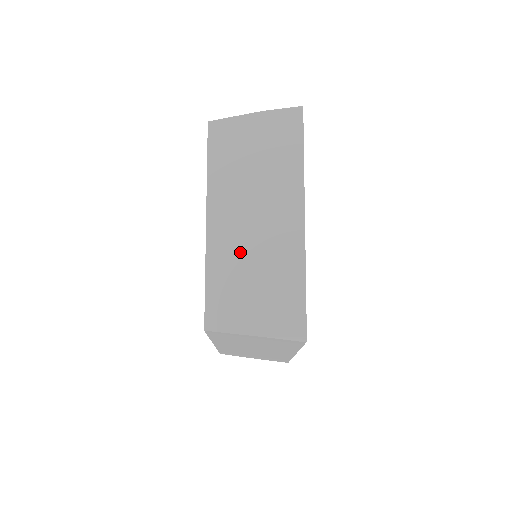
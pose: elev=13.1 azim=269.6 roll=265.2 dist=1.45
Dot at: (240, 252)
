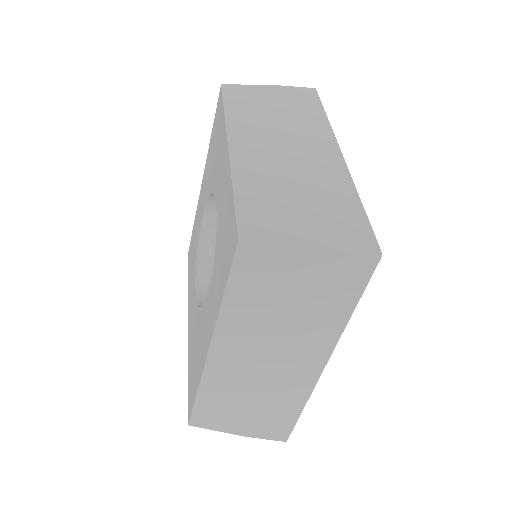
Dot at: (274, 172)
